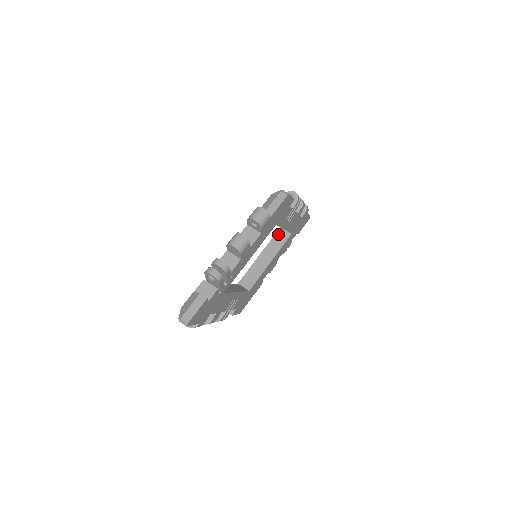
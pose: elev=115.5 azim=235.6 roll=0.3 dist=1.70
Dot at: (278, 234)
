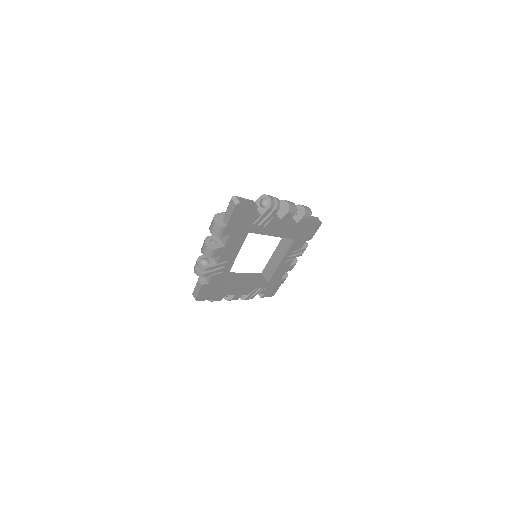
Dot at: (258, 275)
